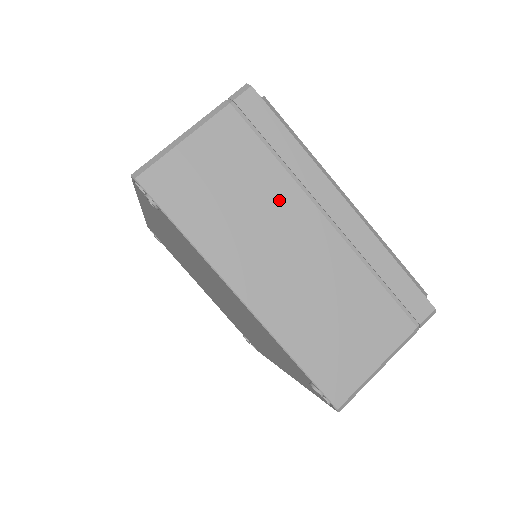
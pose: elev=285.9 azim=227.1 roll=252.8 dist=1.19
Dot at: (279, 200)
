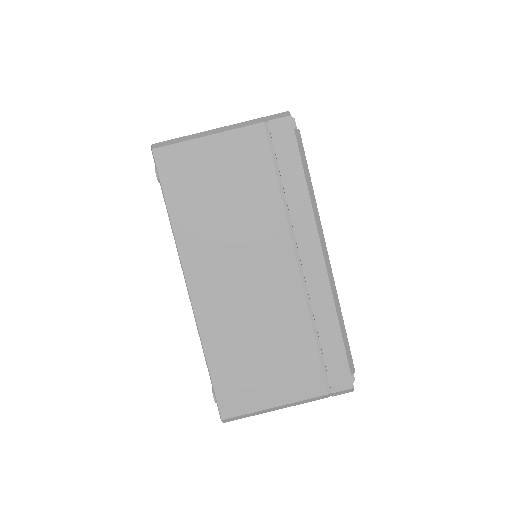
Dot at: (263, 225)
